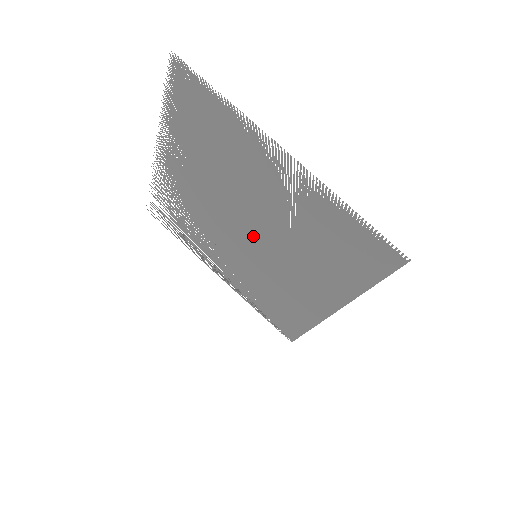
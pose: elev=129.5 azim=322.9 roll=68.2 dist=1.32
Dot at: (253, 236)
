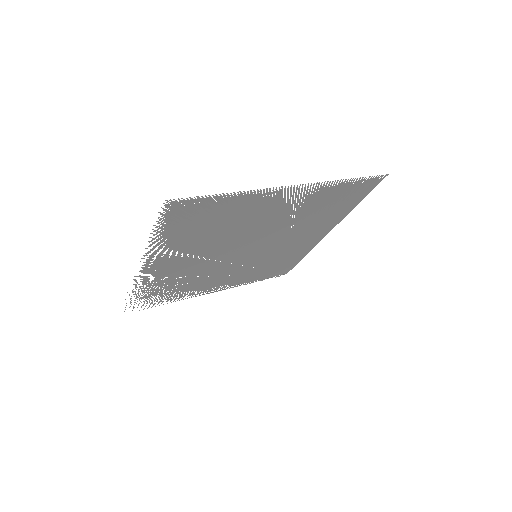
Dot at: (254, 248)
